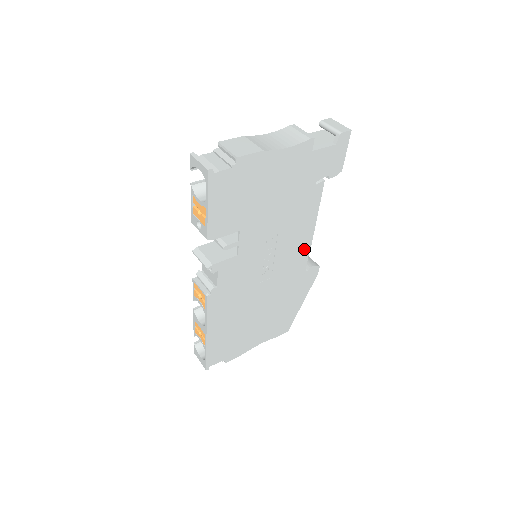
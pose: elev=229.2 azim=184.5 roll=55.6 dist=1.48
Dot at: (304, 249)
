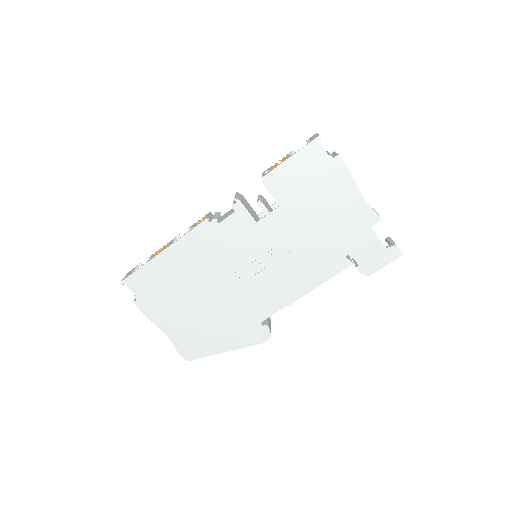
Dot at: (283, 299)
